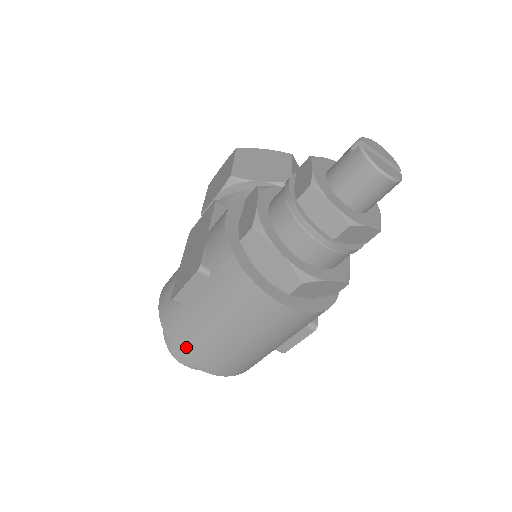
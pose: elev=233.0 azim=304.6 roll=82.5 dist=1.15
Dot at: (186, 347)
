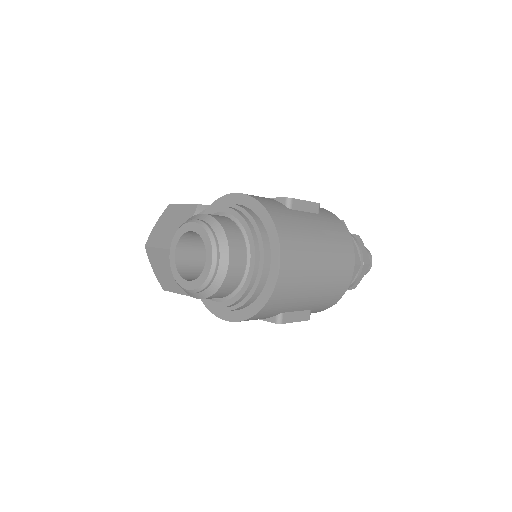
Dot at: (287, 231)
